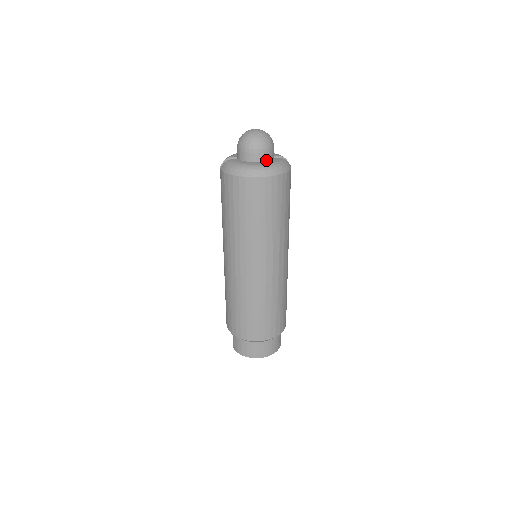
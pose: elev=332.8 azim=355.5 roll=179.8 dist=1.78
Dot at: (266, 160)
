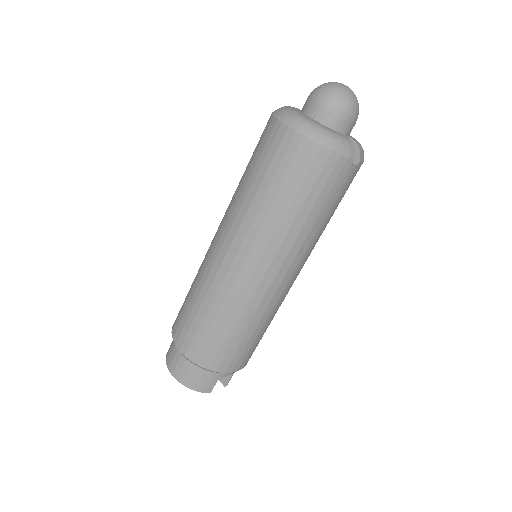
Dot at: (323, 123)
